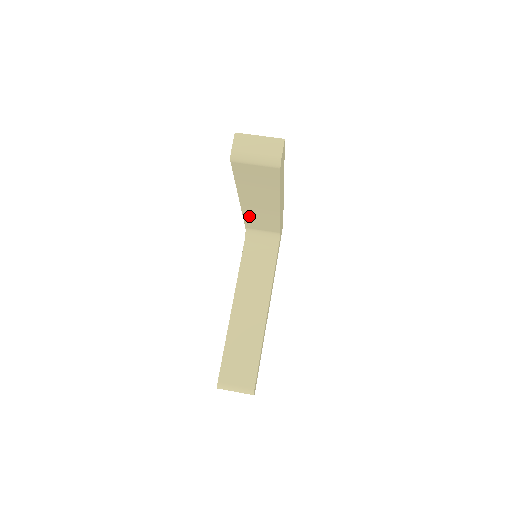
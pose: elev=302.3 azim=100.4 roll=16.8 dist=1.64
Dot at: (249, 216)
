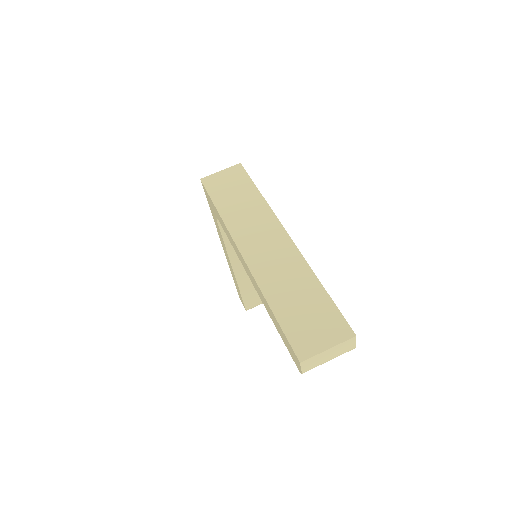
Dot at: occluded
